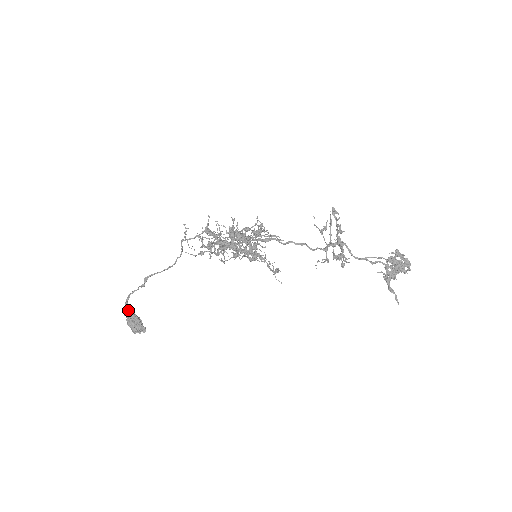
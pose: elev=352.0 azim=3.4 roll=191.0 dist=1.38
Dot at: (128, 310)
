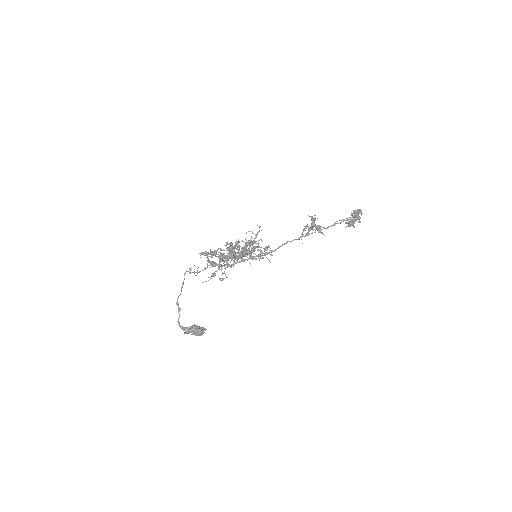
Dot at: (187, 330)
